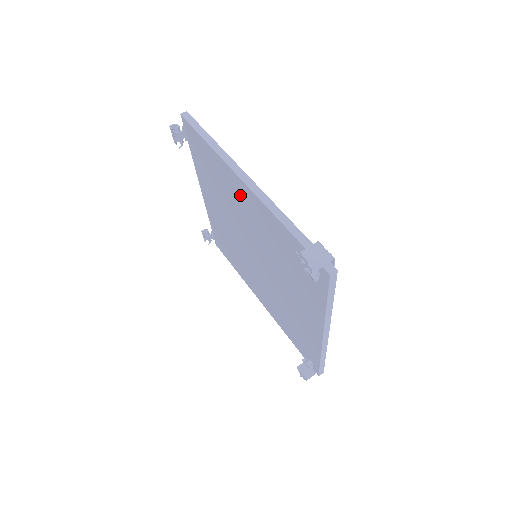
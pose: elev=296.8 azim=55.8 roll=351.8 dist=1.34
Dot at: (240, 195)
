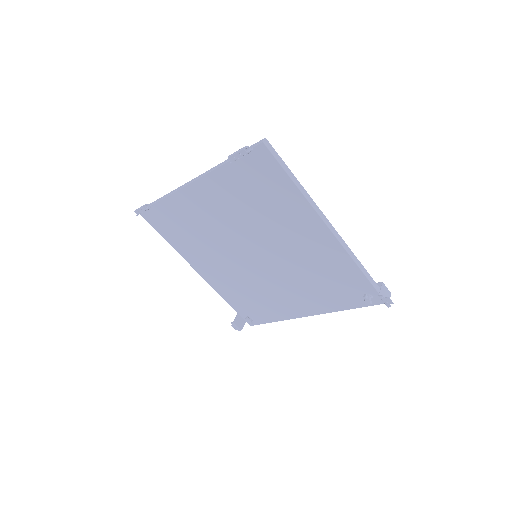
Dot at: (305, 230)
